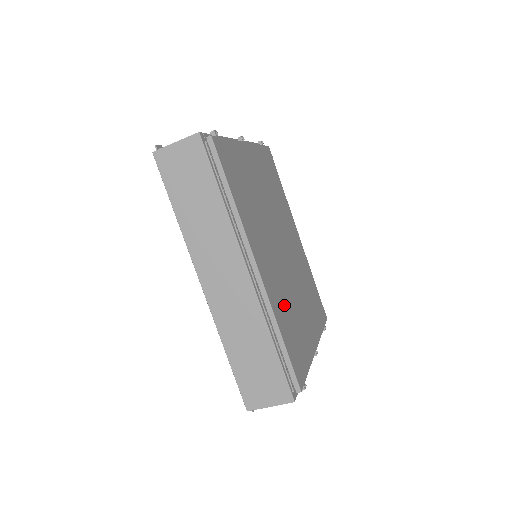
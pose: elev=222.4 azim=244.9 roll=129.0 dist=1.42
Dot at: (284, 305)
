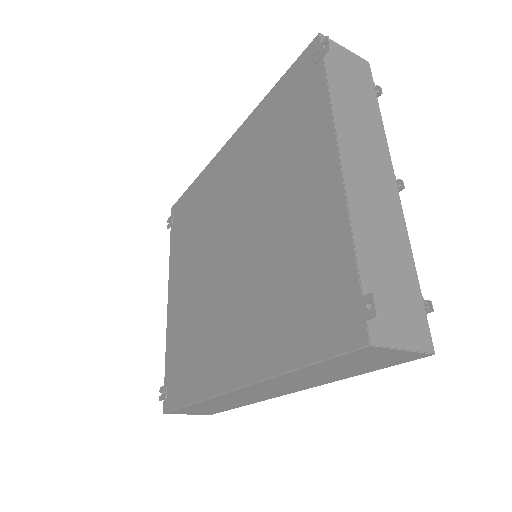
Dot at: occluded
